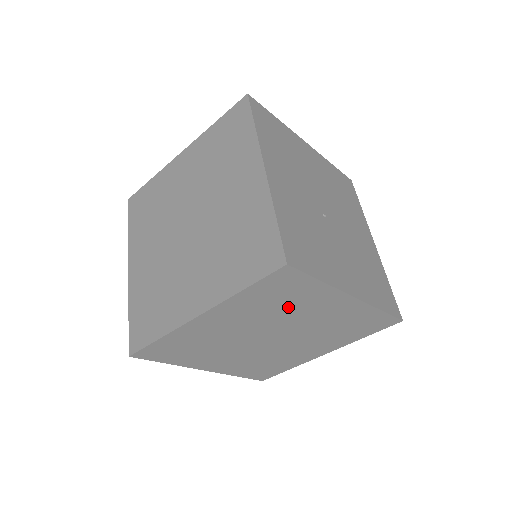
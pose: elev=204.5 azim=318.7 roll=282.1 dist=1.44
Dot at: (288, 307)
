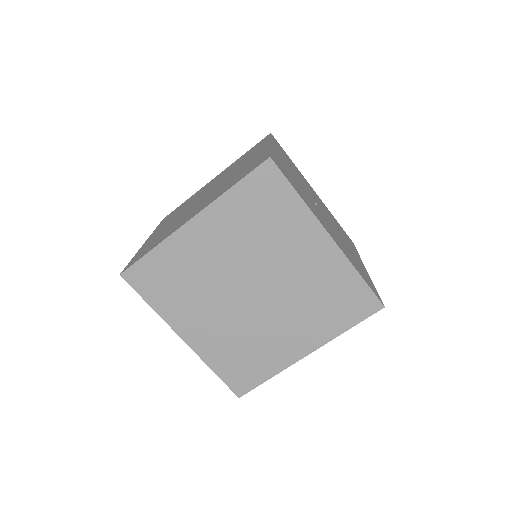
Dot at: (270, 232)
